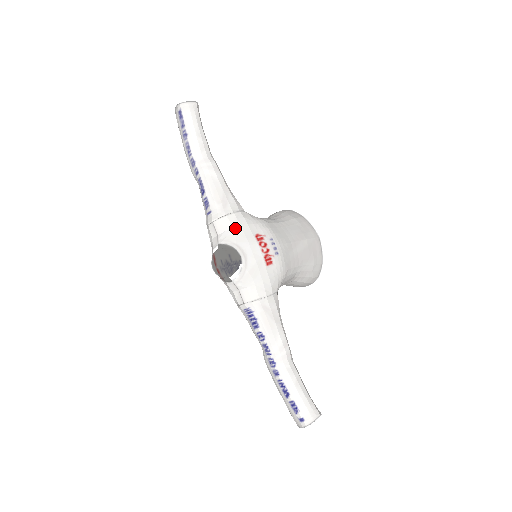
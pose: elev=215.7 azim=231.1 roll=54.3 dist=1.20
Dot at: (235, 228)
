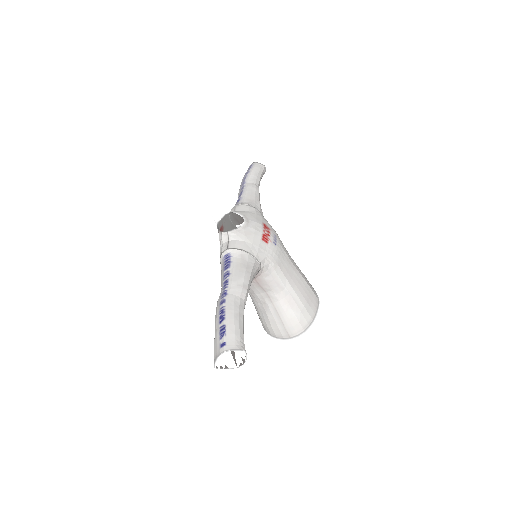
Dot at: (251, 212)
